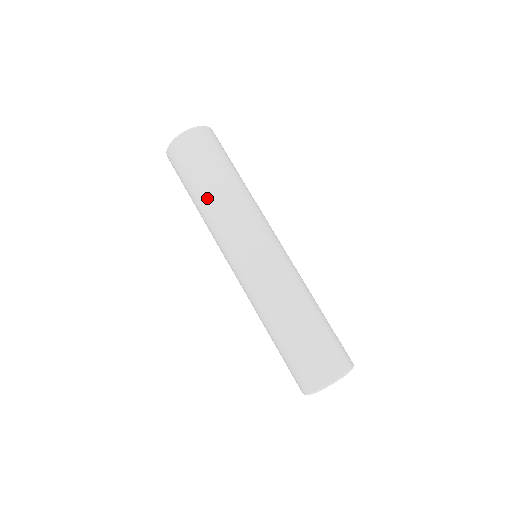
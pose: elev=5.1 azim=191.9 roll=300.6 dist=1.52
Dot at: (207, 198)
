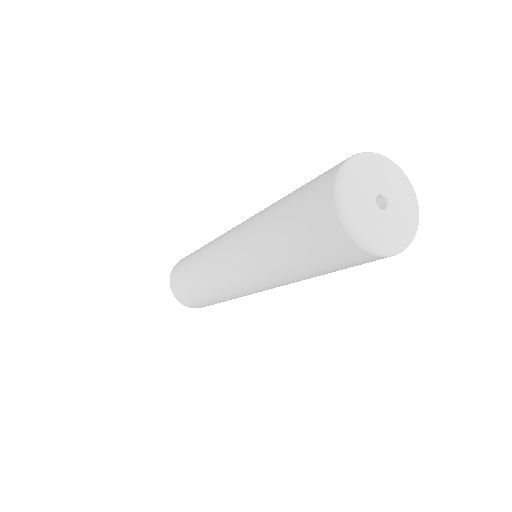
Dot at: (192, 269)
